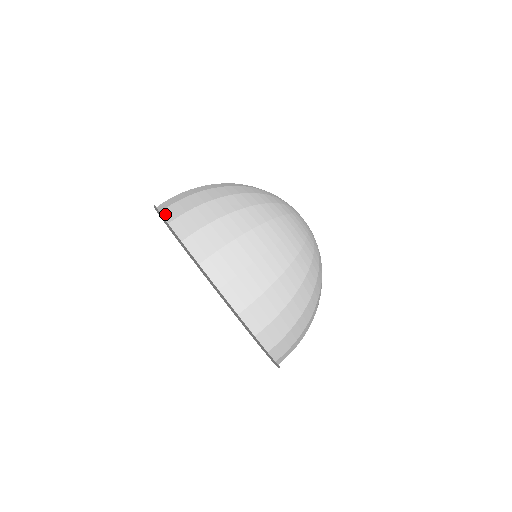
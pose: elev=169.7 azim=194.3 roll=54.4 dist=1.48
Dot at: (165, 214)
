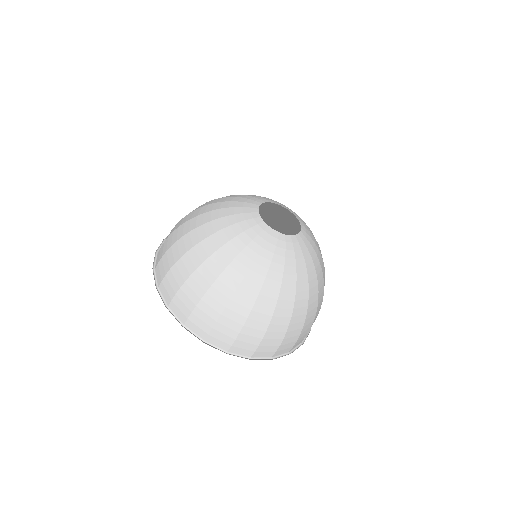
Dot at: occluded
